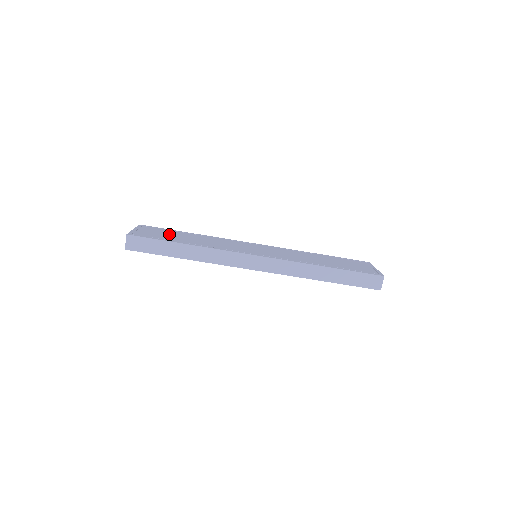
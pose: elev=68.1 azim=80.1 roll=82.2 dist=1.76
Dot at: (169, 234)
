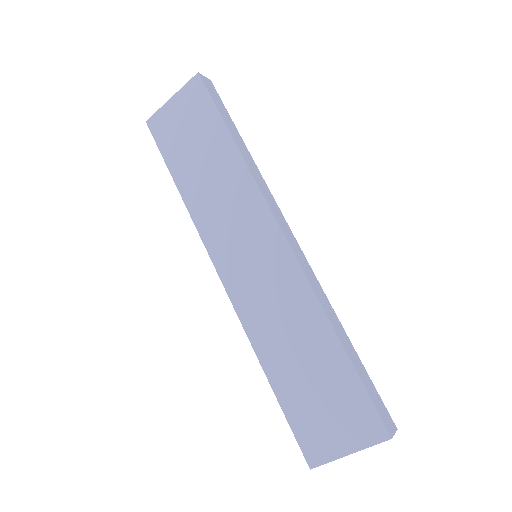
Dot at: occluded
